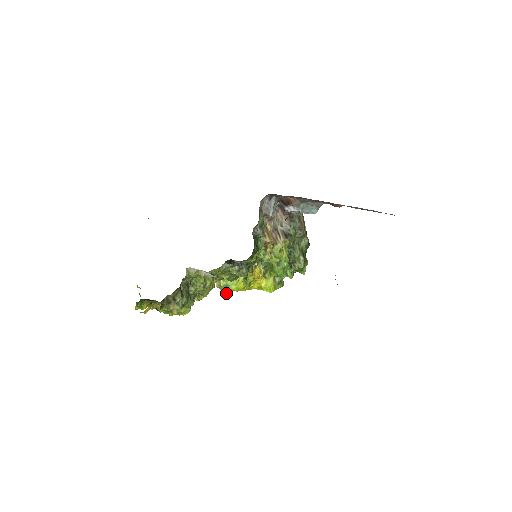
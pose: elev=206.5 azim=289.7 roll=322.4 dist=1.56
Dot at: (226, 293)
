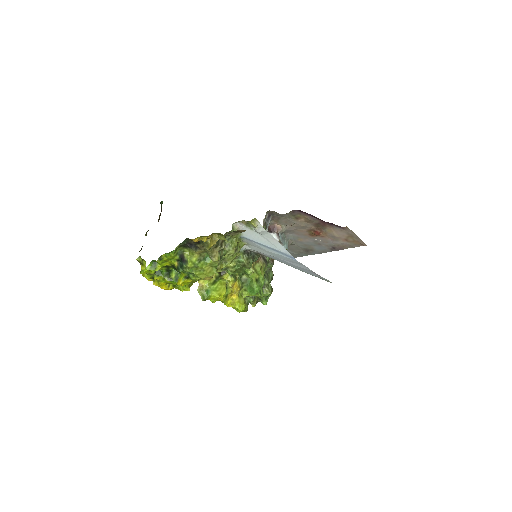
Dot at: (205, 299)
